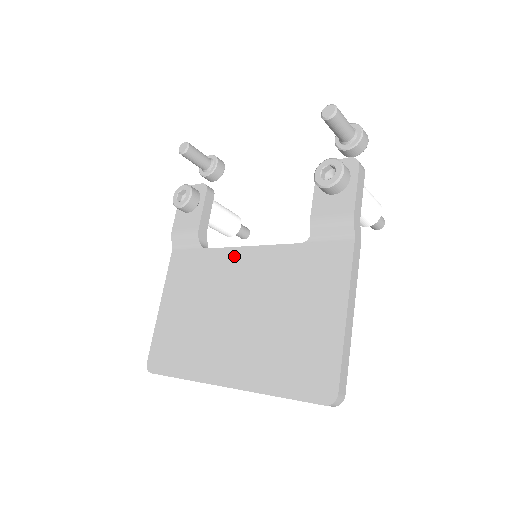
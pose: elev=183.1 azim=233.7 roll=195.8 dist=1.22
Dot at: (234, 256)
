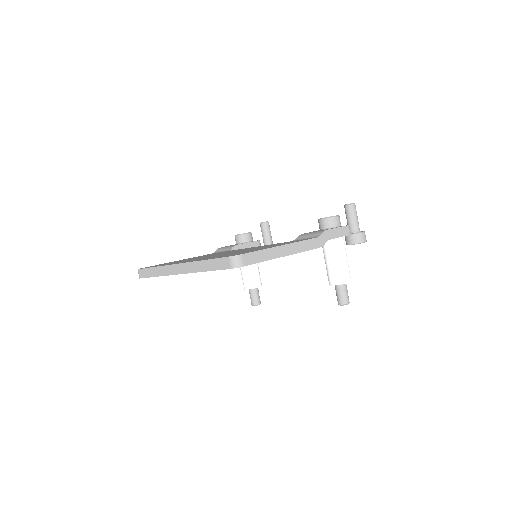
Dot at: occluded
